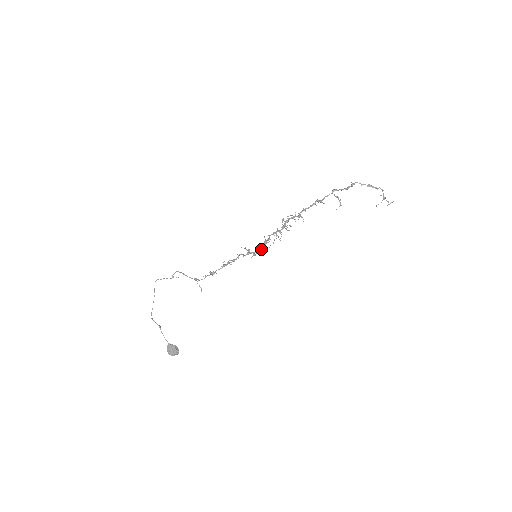
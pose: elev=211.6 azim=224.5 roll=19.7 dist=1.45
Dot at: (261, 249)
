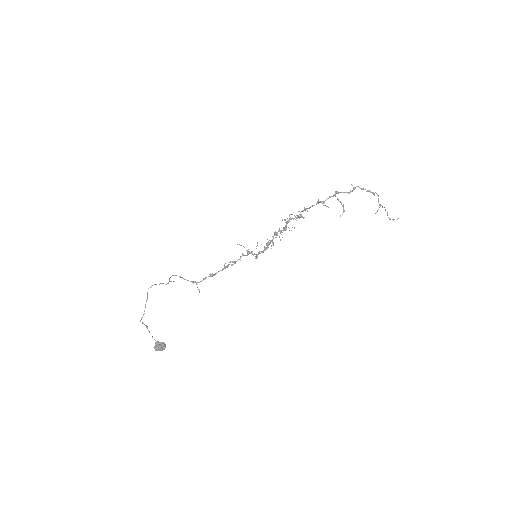
Dot at: (263, 251)
